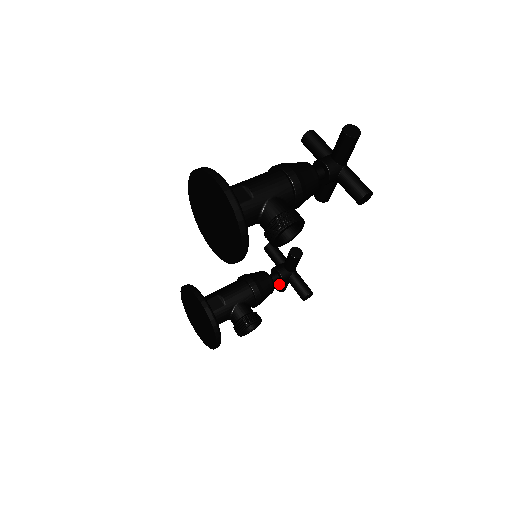
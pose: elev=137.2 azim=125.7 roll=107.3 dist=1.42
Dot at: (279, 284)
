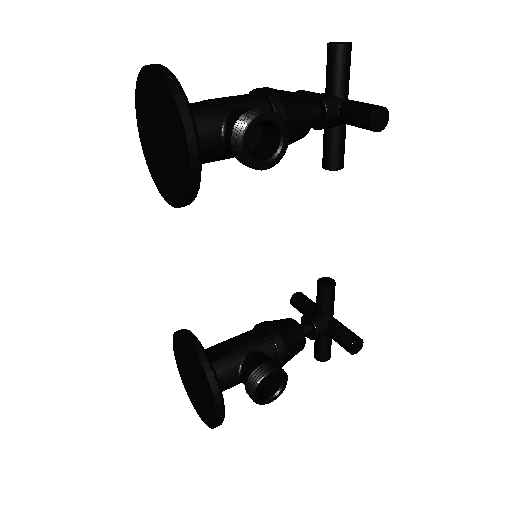
Dot at: (313, 338)
